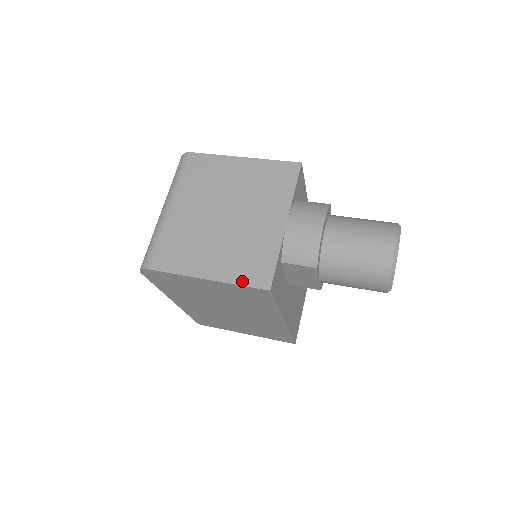
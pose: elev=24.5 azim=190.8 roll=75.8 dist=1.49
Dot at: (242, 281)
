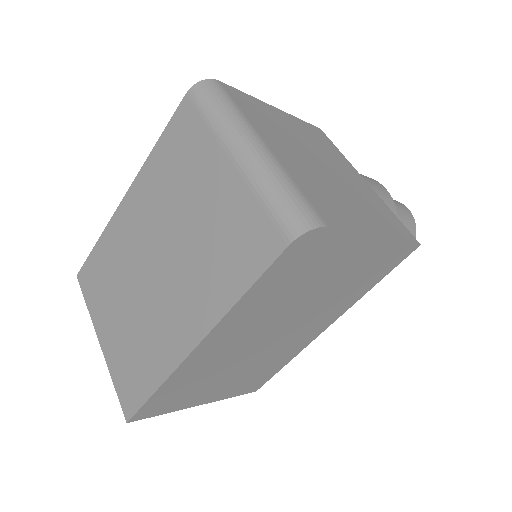
Dot at: (401, 237)
